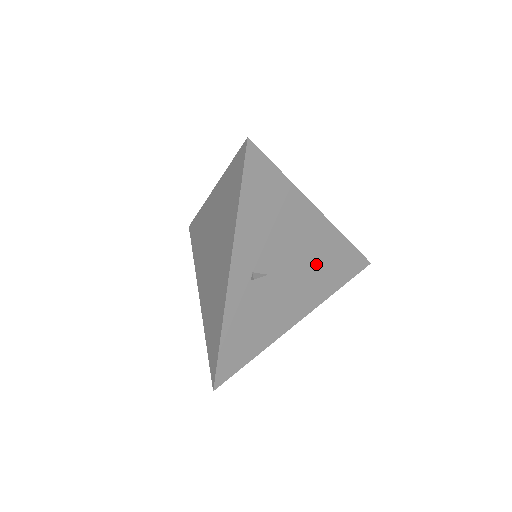
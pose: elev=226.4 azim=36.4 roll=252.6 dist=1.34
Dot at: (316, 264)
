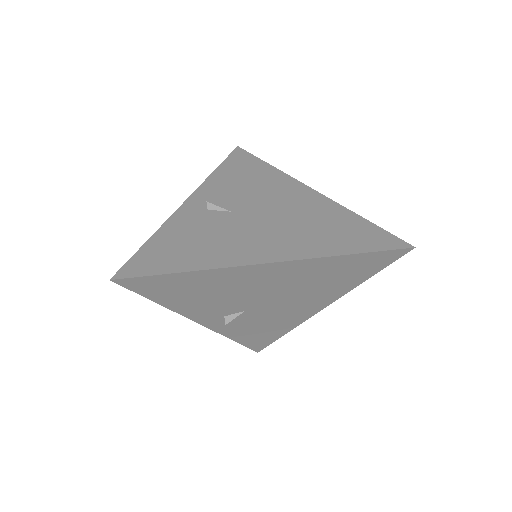
Dot at: (303, 222)
